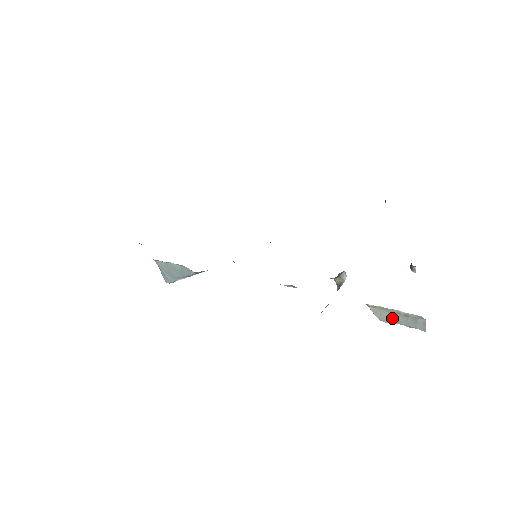
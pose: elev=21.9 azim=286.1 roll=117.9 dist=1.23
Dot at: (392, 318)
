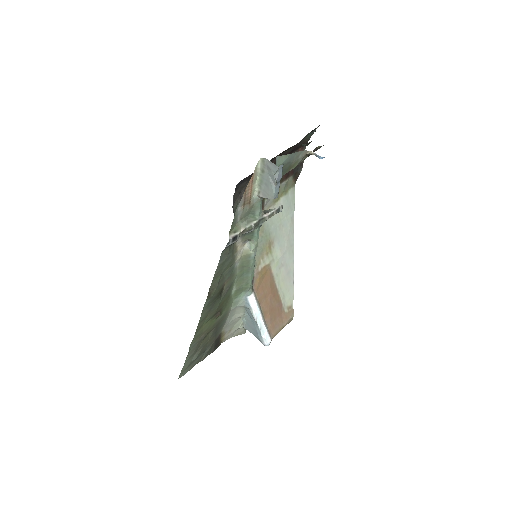
Dot at: (268, 186)
